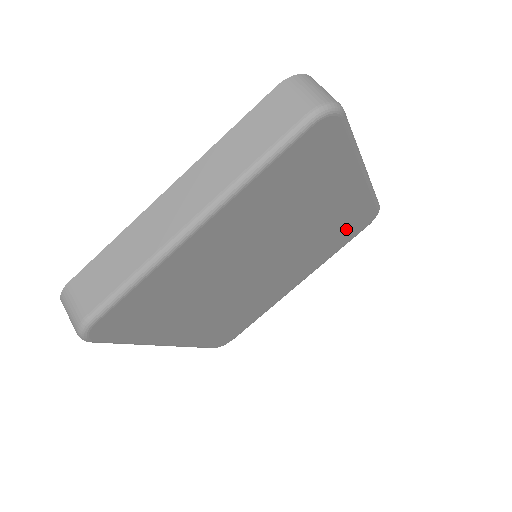
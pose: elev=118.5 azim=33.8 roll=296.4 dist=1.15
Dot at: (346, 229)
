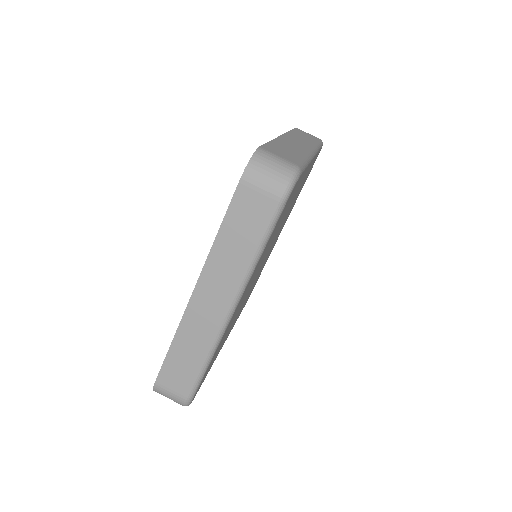
Dot at: occluded
